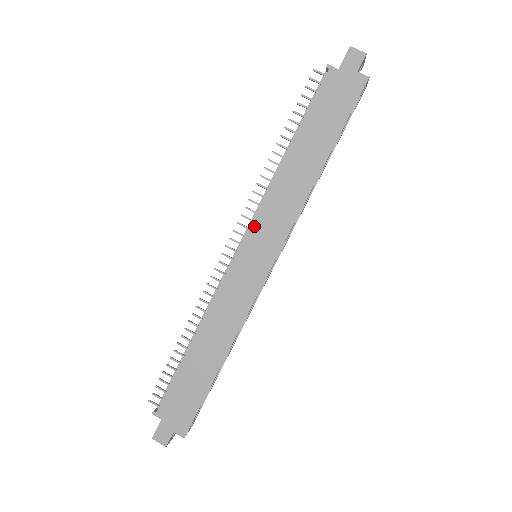
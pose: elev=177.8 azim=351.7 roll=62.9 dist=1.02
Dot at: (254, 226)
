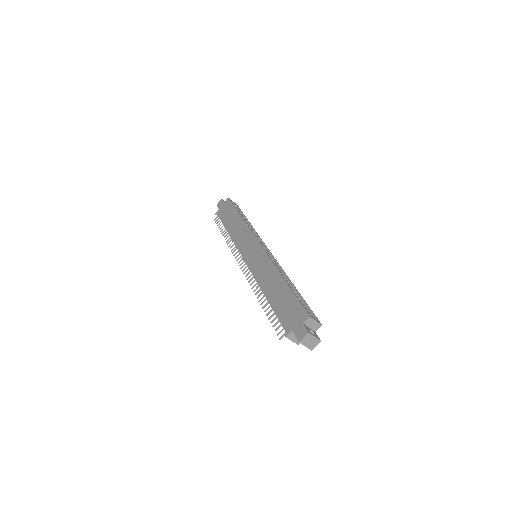
Dot at: (241, 251)
